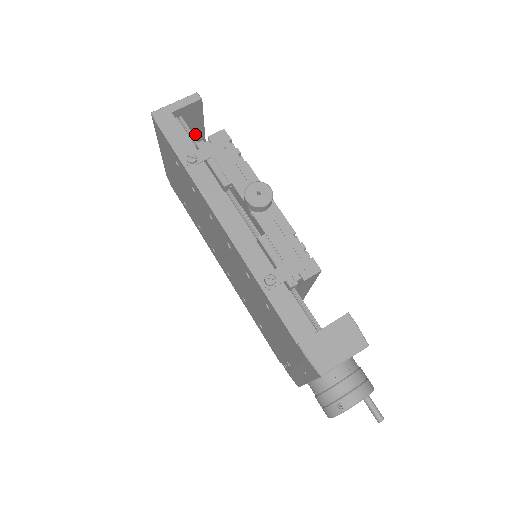
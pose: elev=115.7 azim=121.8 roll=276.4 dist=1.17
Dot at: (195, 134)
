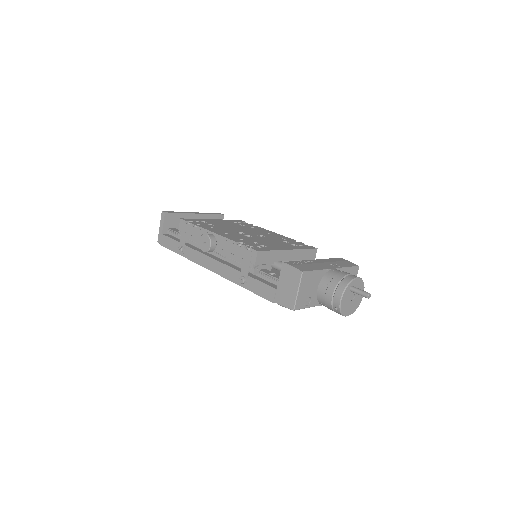
Dot at: occluded
